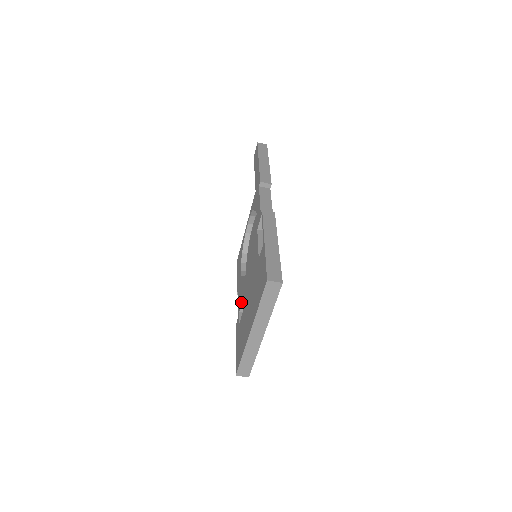
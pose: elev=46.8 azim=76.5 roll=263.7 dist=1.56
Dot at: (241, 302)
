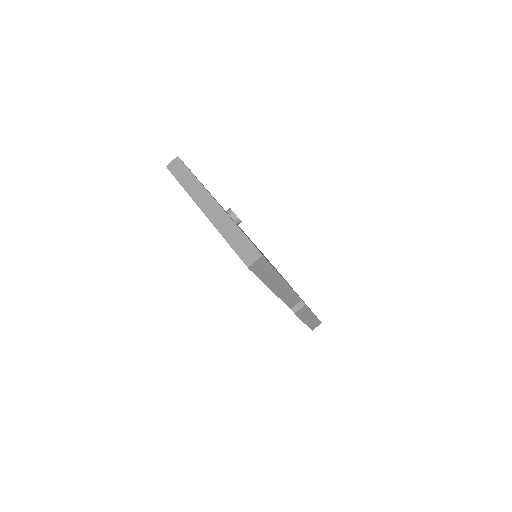
Dot at: occluded
